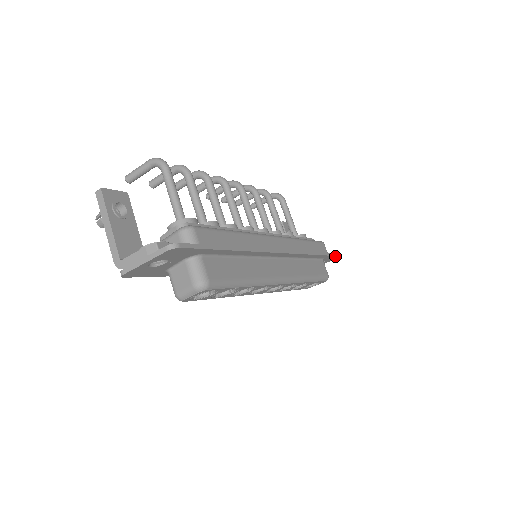
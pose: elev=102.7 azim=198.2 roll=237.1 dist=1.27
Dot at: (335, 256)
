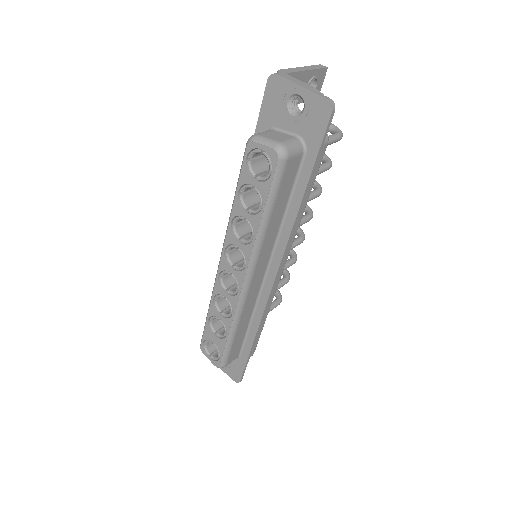
Dot at: (242, 373)
